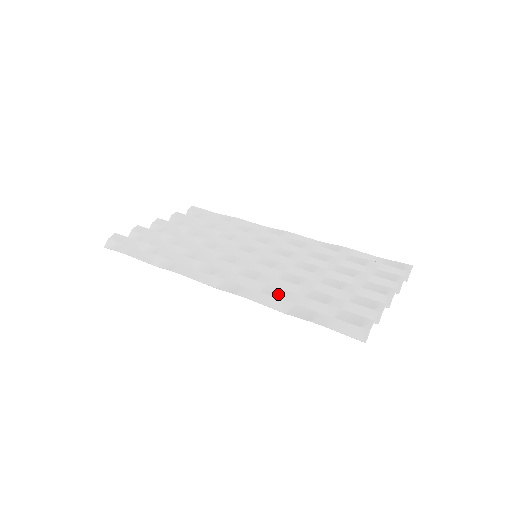
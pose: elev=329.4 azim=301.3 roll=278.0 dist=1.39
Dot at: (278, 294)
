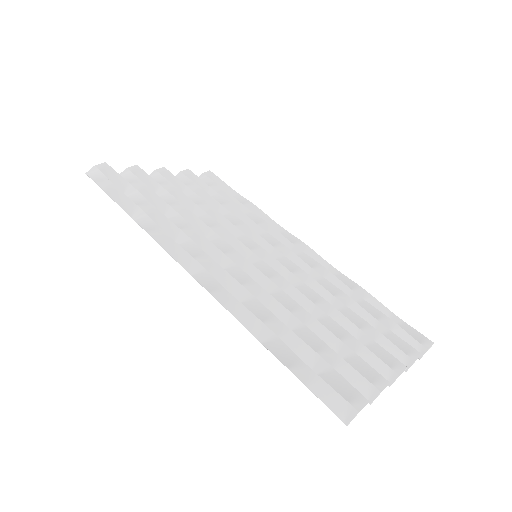
Dot at: (262, 315)
